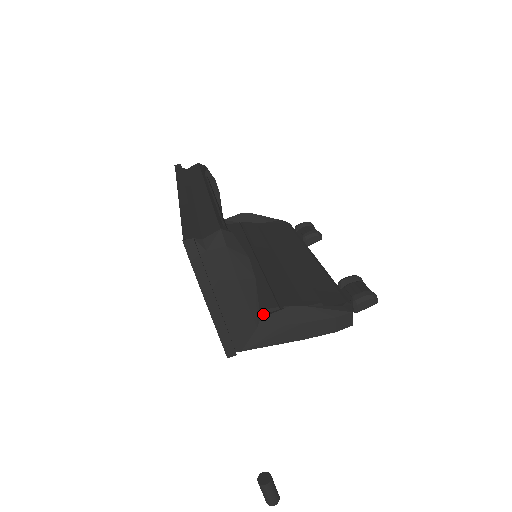
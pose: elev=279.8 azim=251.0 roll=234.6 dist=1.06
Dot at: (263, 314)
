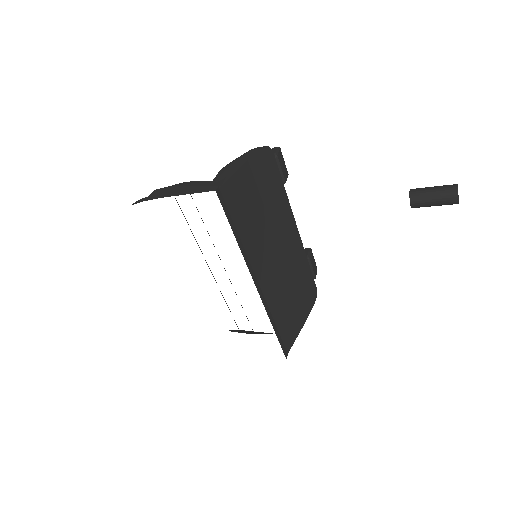
Dot at: occluded
